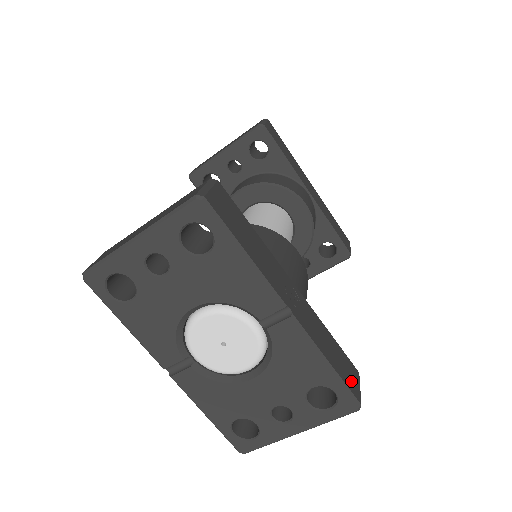
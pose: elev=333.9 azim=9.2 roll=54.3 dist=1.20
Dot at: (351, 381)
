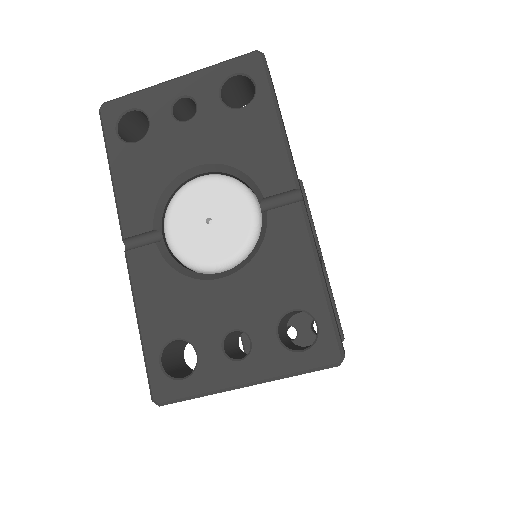
Dot at: occluded
